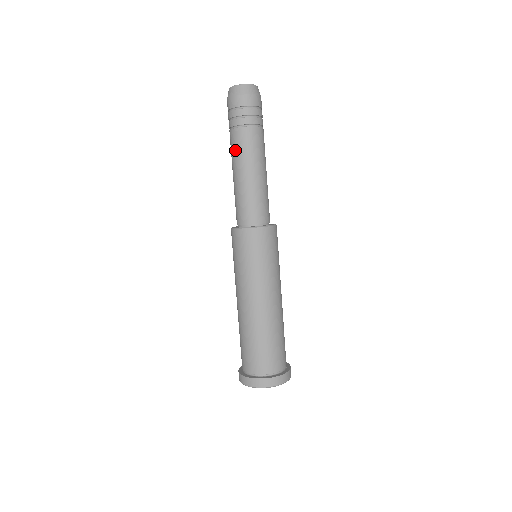
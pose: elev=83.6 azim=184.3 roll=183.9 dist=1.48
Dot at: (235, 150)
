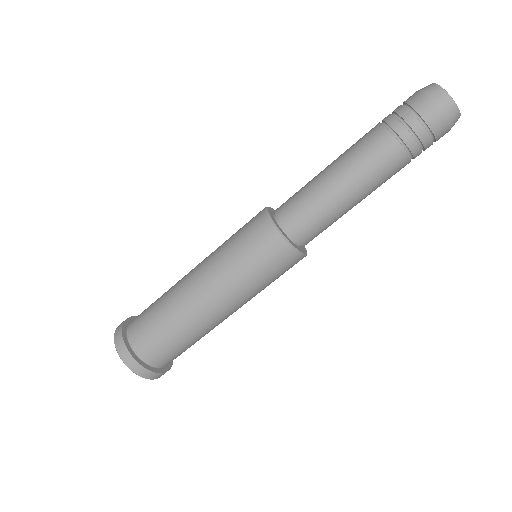
Dot at: (359, 147)
